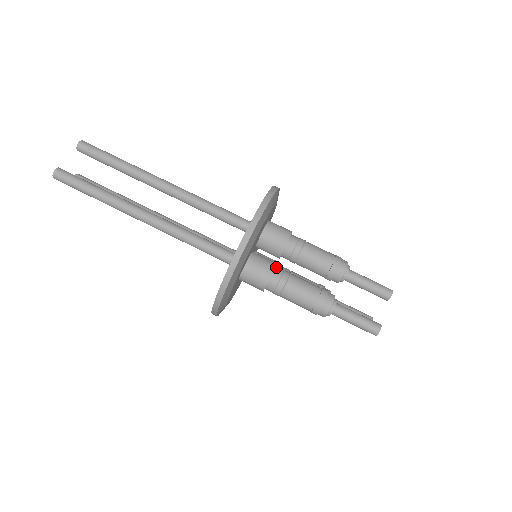
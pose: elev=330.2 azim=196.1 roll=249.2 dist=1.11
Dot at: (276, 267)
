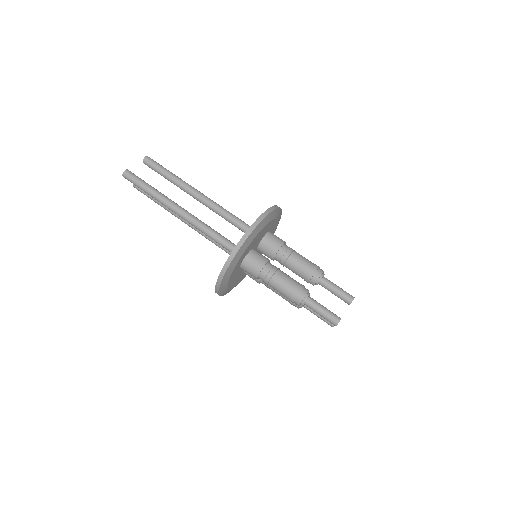
Dot at: (269, 262)
